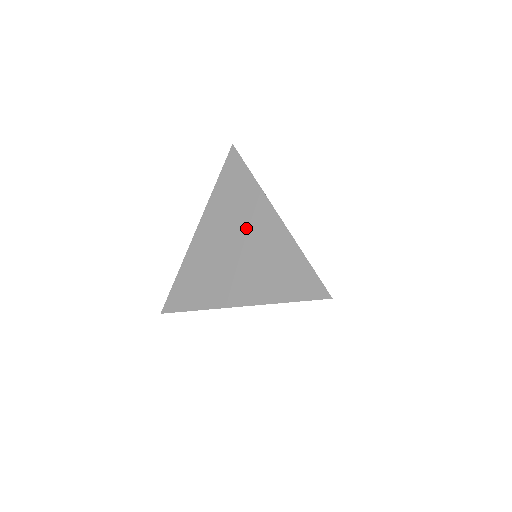
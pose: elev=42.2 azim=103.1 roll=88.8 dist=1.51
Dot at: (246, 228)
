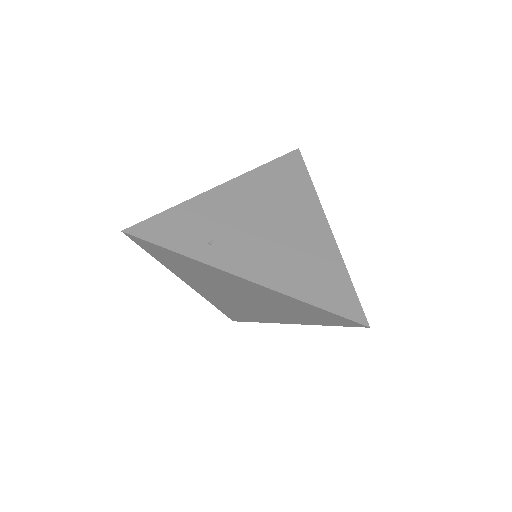
Dot at: (229, 286)
